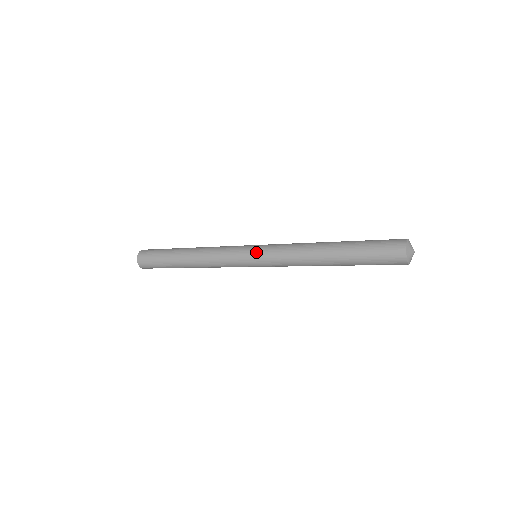
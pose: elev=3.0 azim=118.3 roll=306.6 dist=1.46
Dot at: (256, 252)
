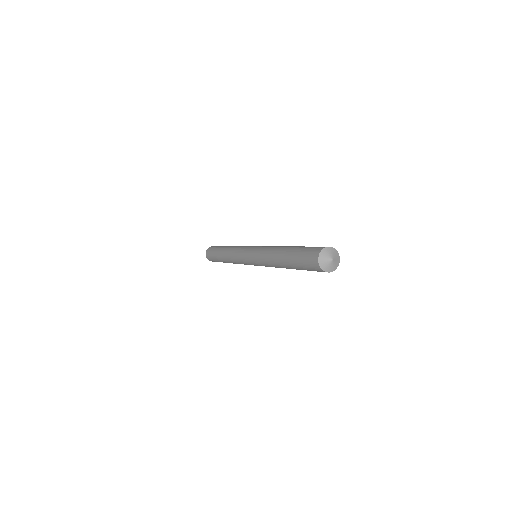
Dot at: (249, 254)
